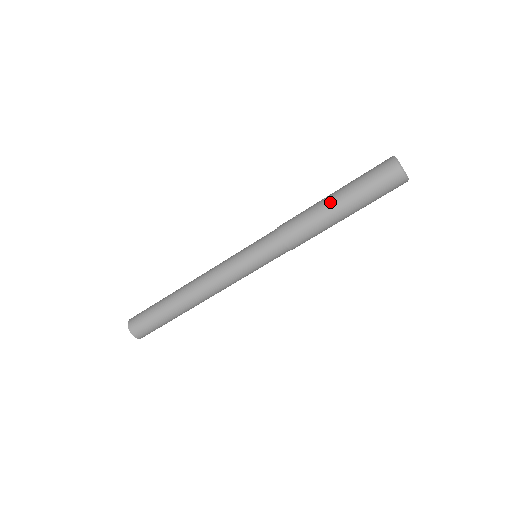
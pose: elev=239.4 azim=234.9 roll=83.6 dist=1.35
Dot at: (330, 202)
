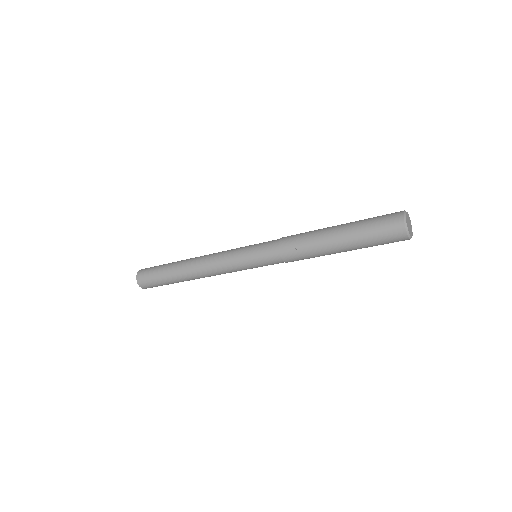
Dot at: (333, 245)
